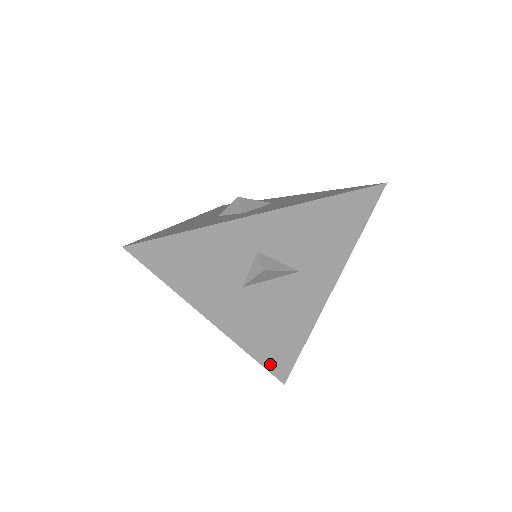
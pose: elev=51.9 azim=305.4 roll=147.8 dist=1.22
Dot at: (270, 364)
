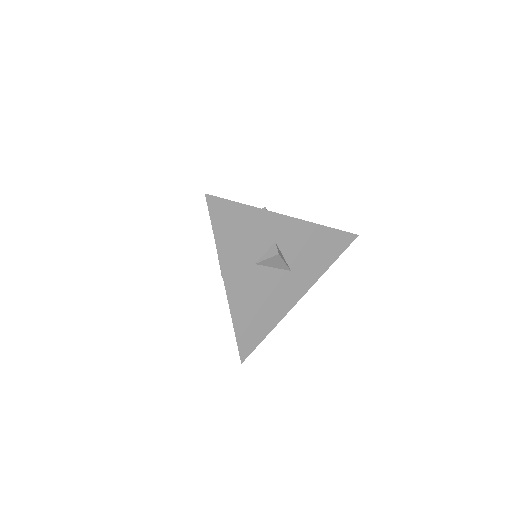
Dot at: (241, 339)
